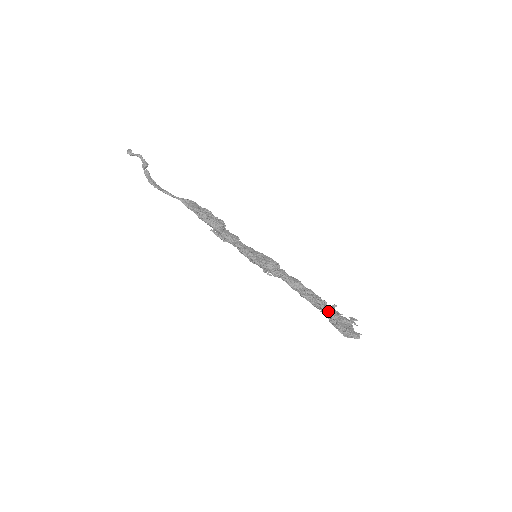
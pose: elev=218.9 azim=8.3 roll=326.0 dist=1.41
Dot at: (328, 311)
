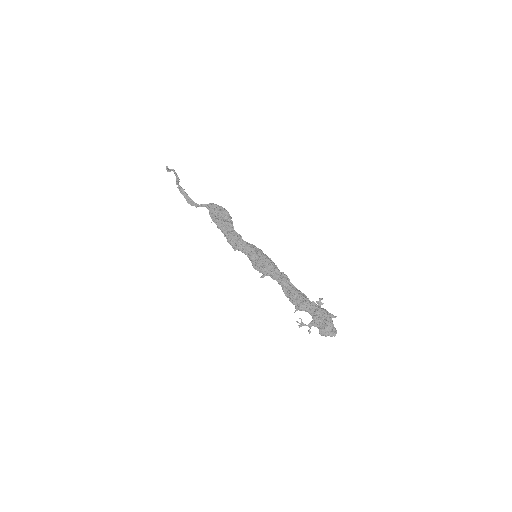
Dot at: (306, 311)
